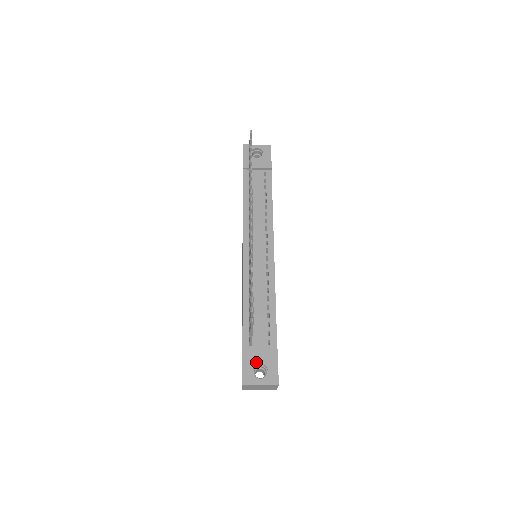
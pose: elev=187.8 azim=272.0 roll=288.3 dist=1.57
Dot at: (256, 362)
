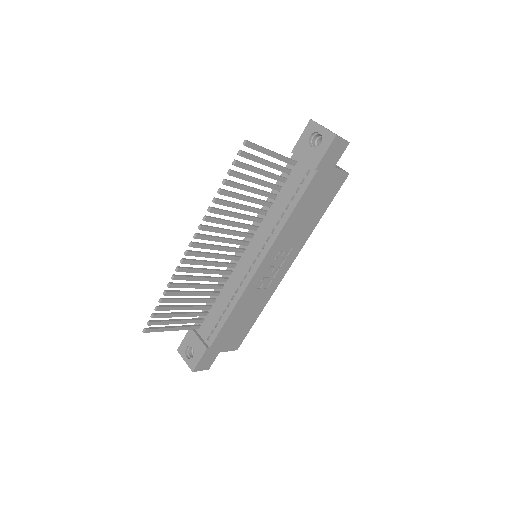
Dot at: (191, 344)
